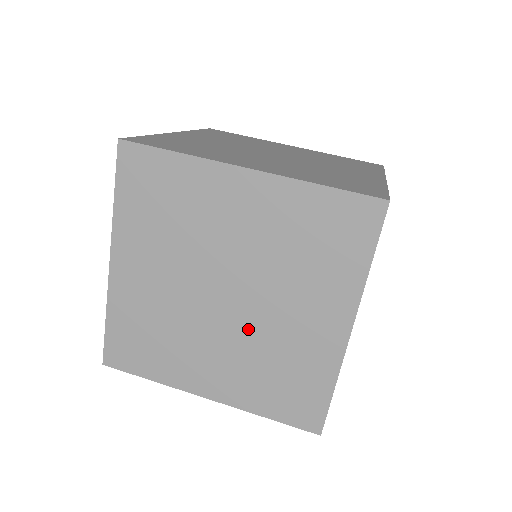
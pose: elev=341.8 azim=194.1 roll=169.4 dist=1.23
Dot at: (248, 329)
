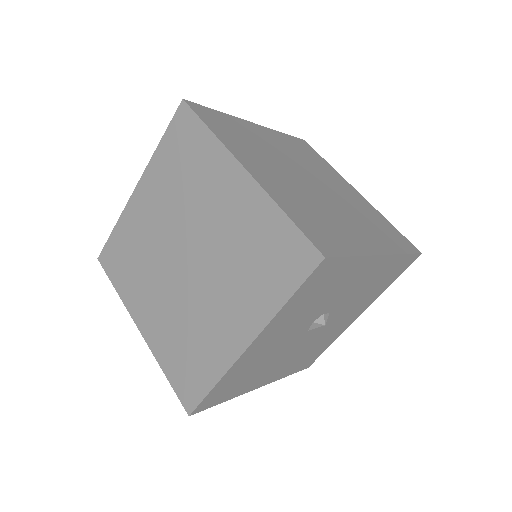
Dot at: (187, 295)
